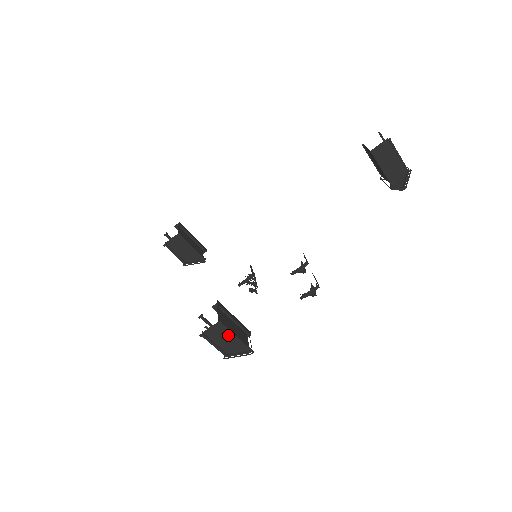
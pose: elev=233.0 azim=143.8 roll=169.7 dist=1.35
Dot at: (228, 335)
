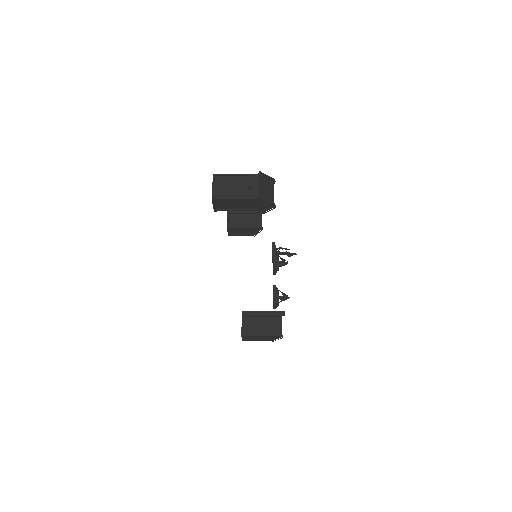
Dot at: (258, 336)
